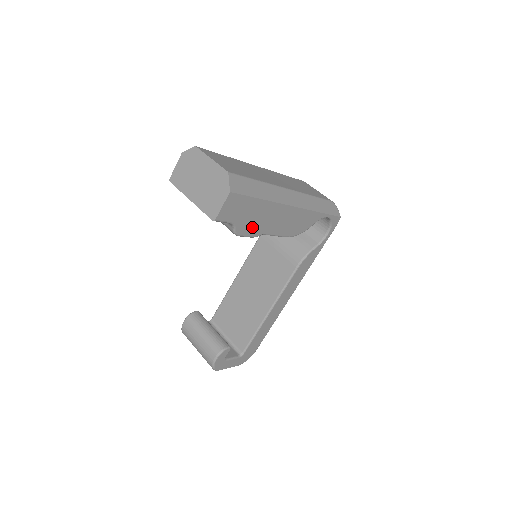
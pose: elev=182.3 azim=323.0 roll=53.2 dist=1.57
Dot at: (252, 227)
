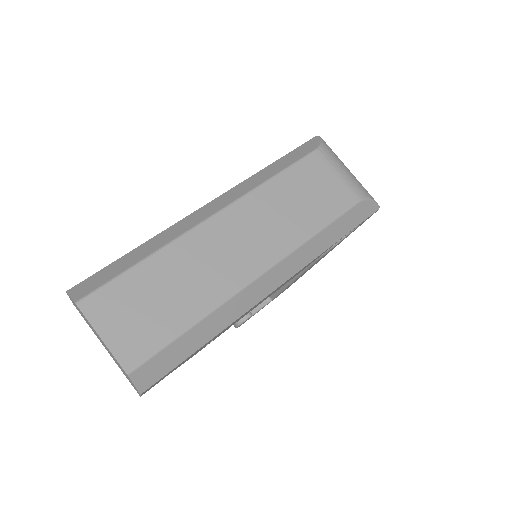
Dot at: occluded
